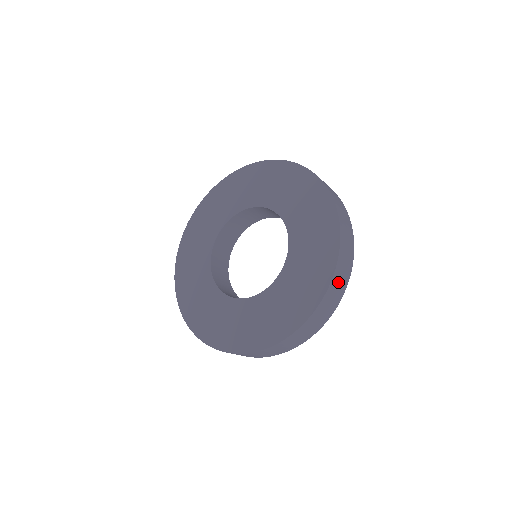
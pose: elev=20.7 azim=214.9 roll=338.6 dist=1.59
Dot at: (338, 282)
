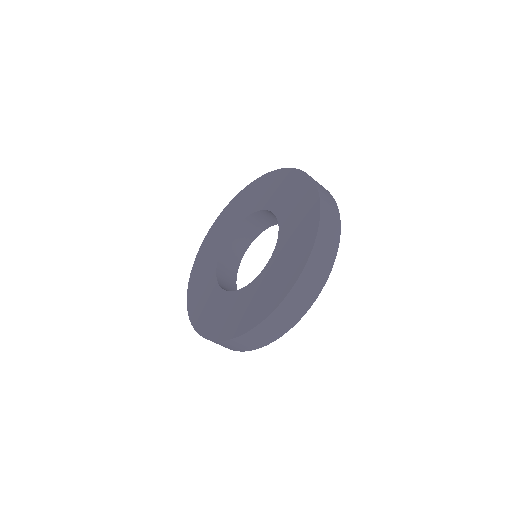
Dot at: (315, 269)
